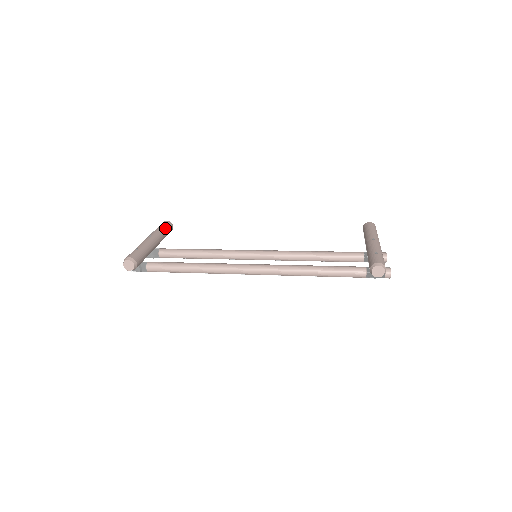
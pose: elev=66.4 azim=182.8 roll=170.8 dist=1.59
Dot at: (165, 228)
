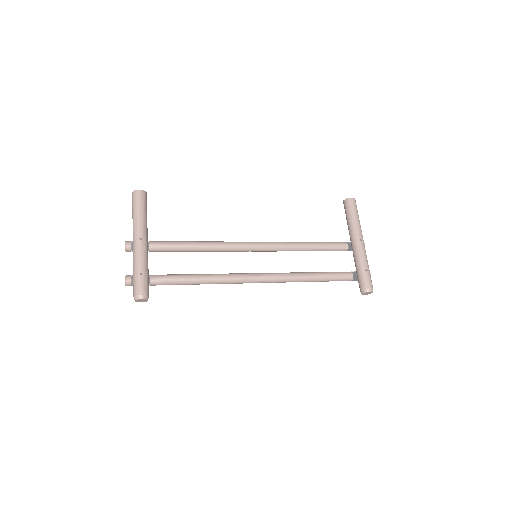
Dot at: (145, 209)
